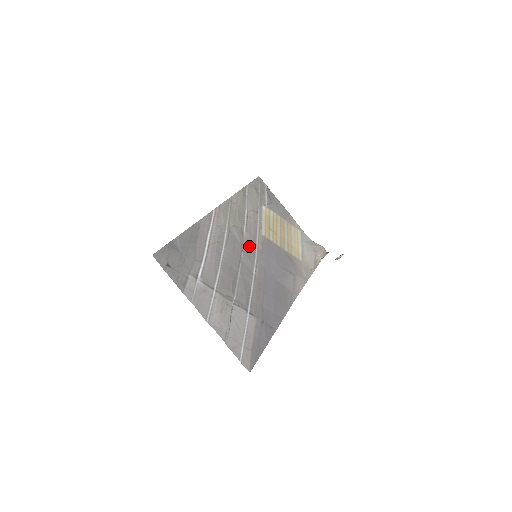
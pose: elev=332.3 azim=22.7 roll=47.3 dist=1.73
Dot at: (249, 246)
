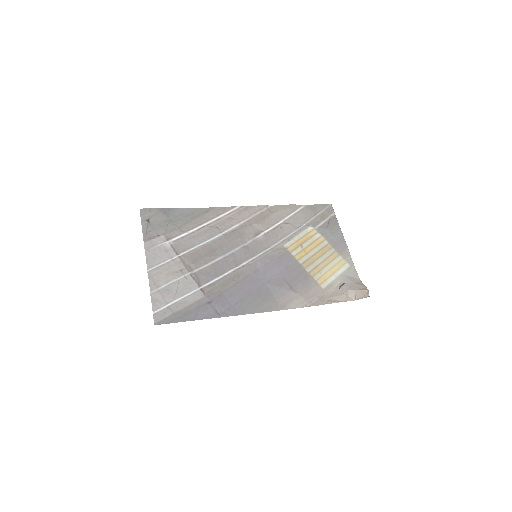
Dot at: (255, 246)
